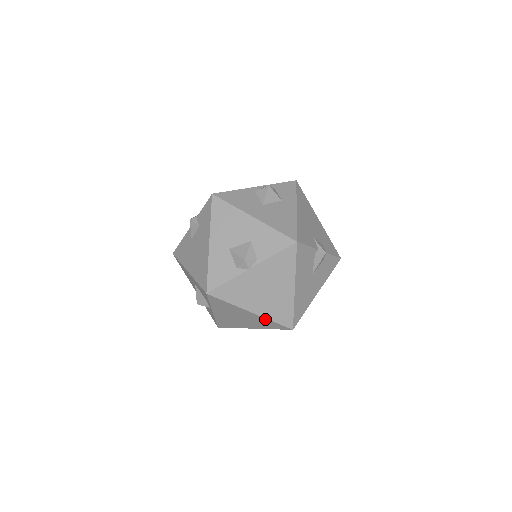
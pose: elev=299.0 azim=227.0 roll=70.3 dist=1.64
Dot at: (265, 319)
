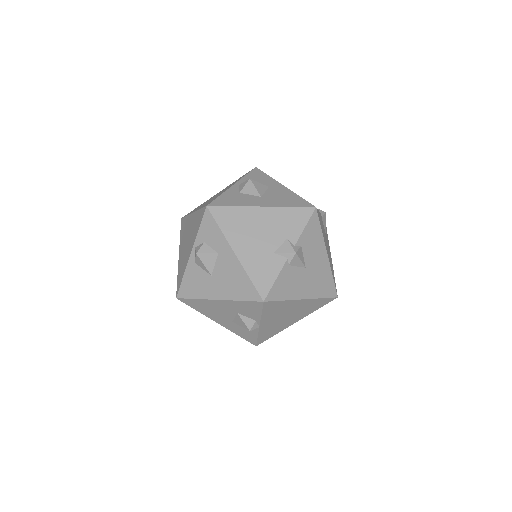
Dot at: (310, 312)
